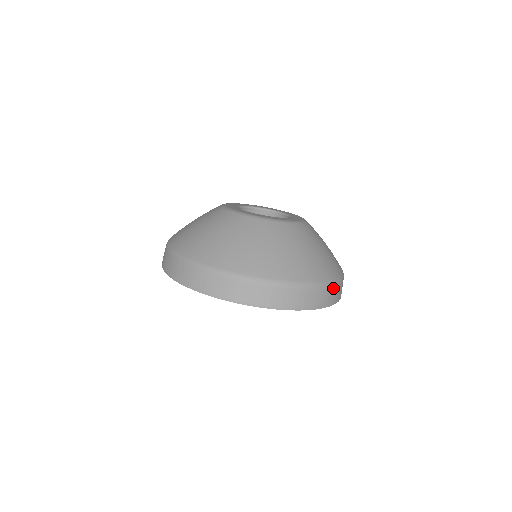
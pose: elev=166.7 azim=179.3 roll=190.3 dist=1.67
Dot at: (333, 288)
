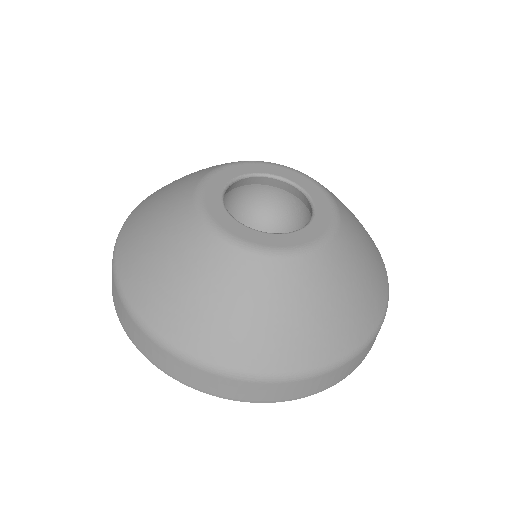
Dot at: occluded
